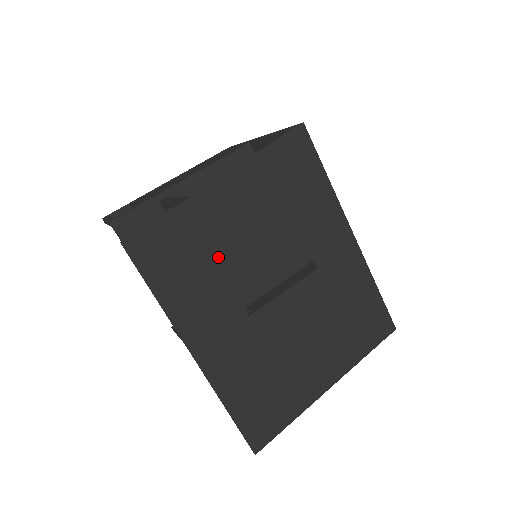
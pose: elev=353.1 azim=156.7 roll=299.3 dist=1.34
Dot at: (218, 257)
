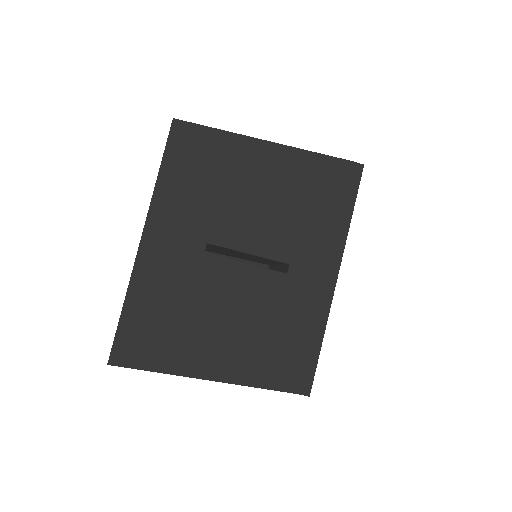
Dot at: (224, 190)
